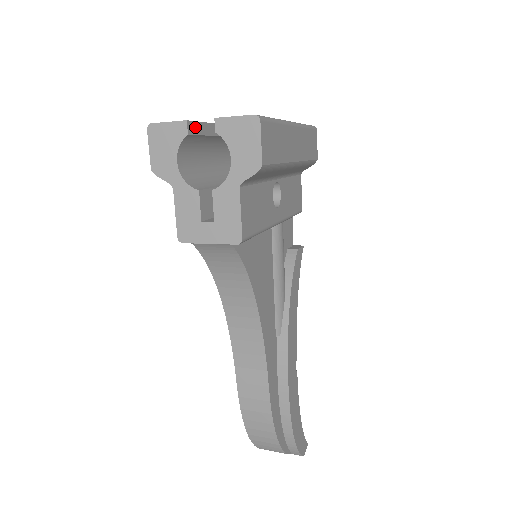
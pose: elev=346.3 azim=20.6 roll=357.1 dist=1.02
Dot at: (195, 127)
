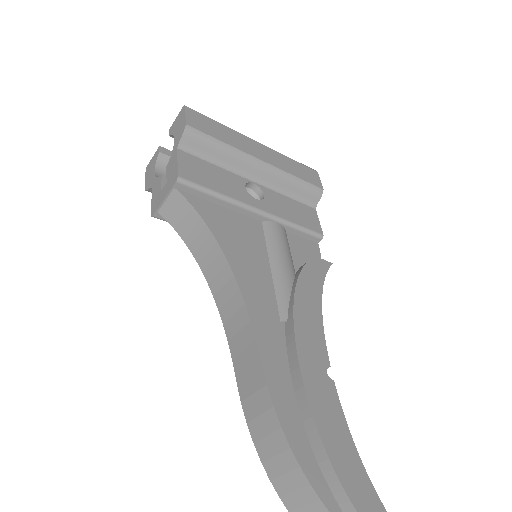
Dot at: (170, 153)
